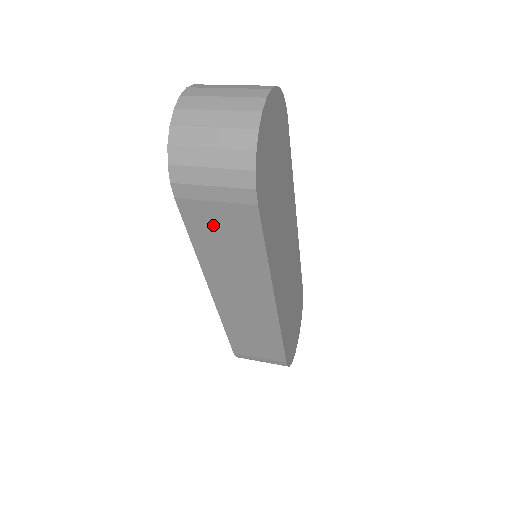
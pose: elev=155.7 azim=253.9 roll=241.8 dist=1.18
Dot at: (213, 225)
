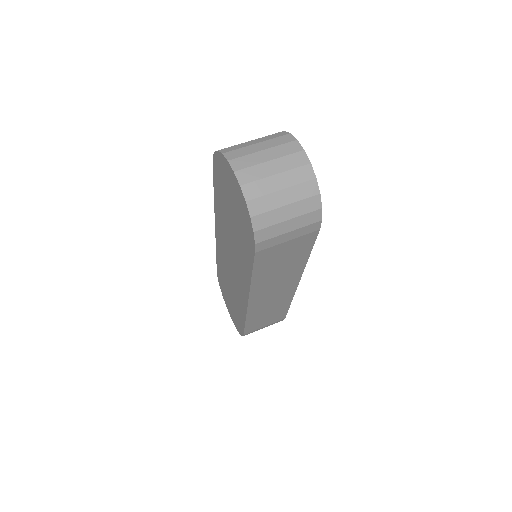
Dot at: (277, 257)
